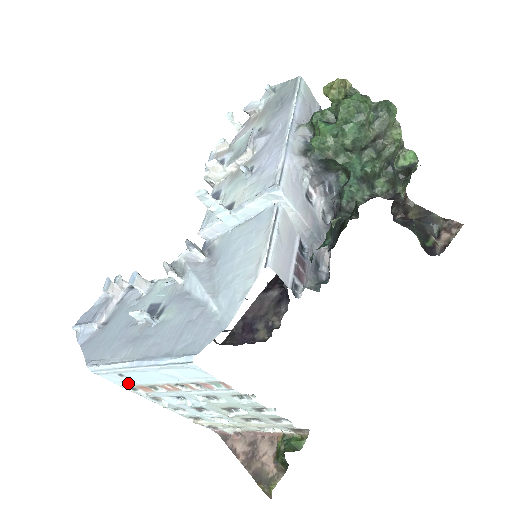
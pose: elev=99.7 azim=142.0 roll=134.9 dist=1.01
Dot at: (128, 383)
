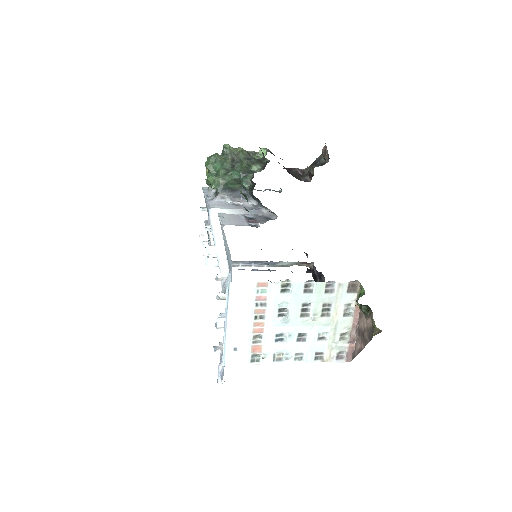
Dot at: (247, 355)
